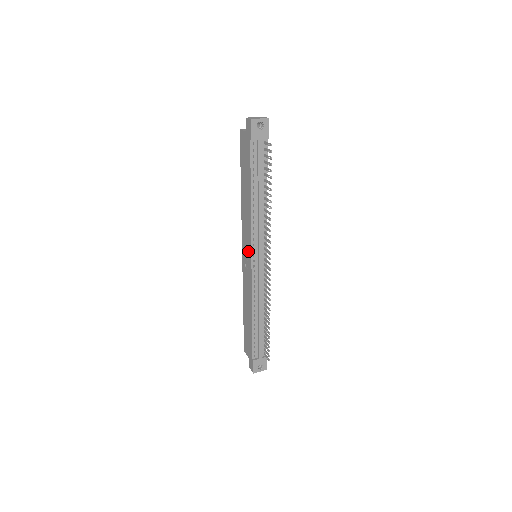
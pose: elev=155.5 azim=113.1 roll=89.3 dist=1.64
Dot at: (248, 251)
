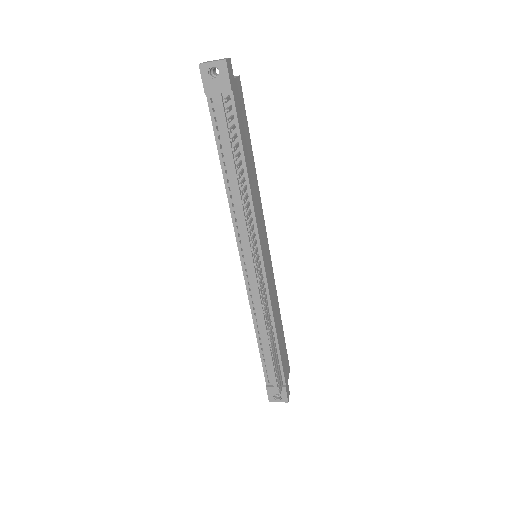
Dot at: occluded
